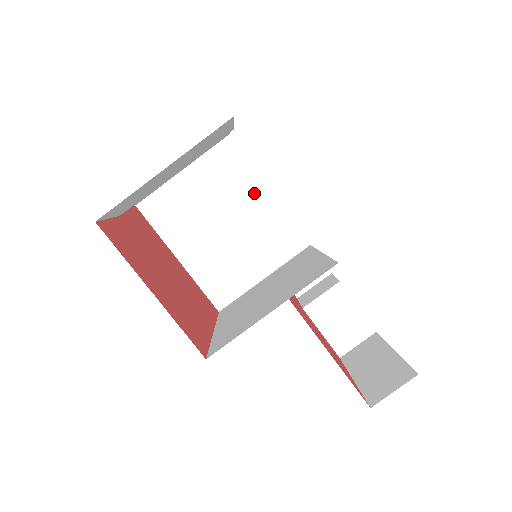
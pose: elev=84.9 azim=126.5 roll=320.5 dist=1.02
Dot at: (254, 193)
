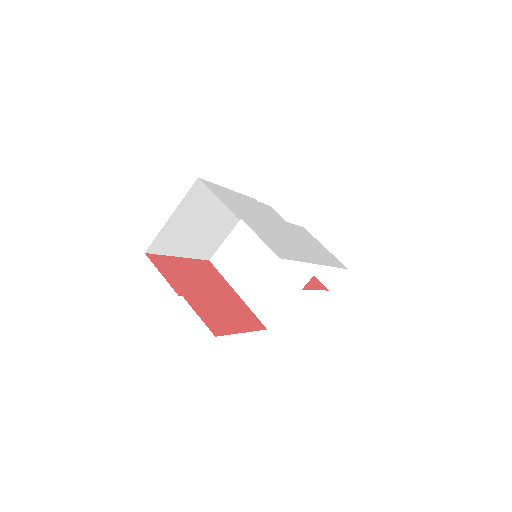
Dot at: occluded
